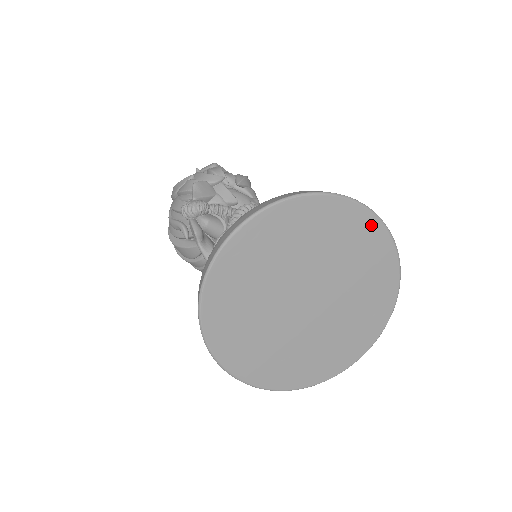
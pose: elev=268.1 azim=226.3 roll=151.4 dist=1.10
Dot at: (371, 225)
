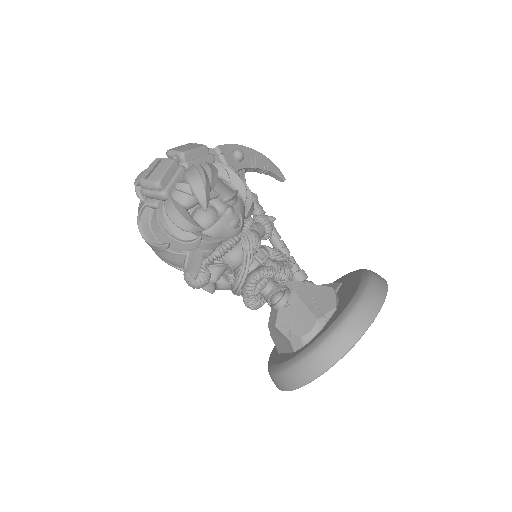
Dot at: occluded
